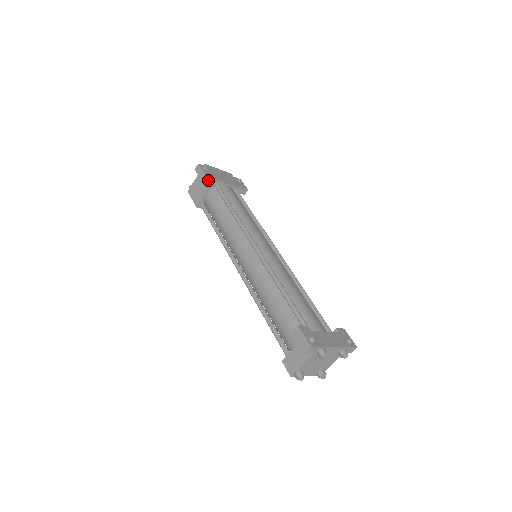
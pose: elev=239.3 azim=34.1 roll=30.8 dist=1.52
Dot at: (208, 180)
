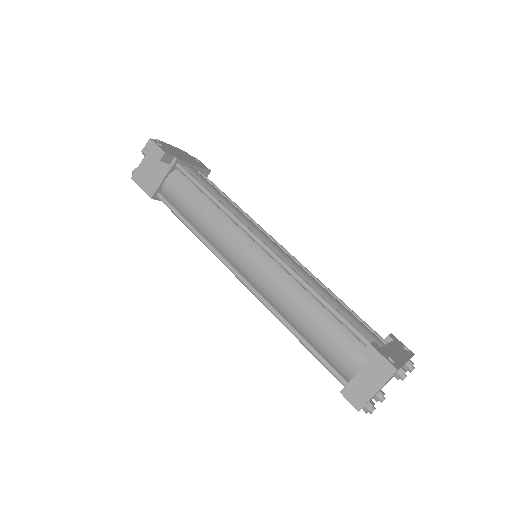
Dot at: (168, 160)
